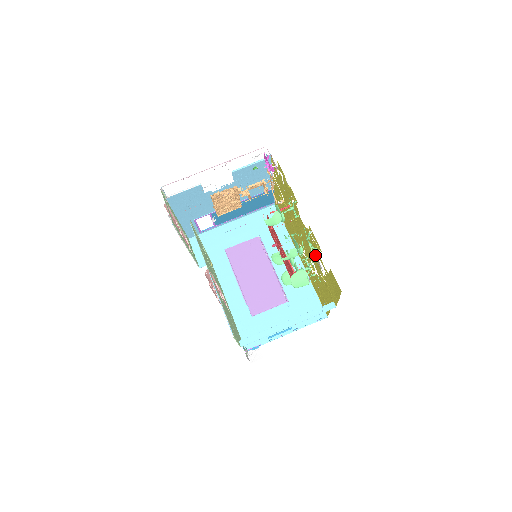
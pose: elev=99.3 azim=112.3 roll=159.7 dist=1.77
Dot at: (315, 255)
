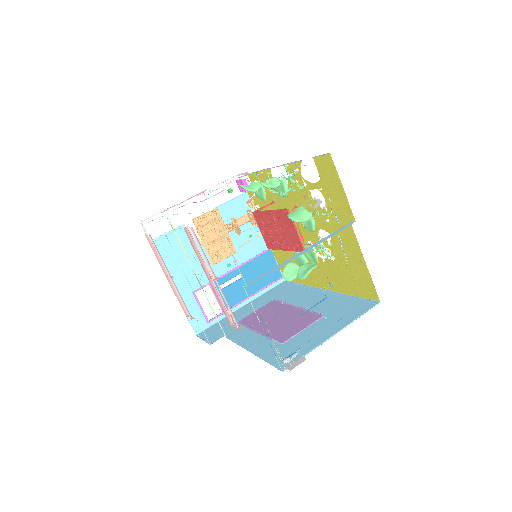
Dot at: (309, 201)
